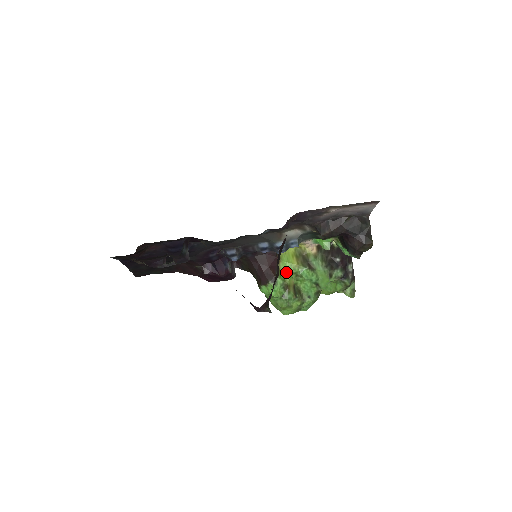
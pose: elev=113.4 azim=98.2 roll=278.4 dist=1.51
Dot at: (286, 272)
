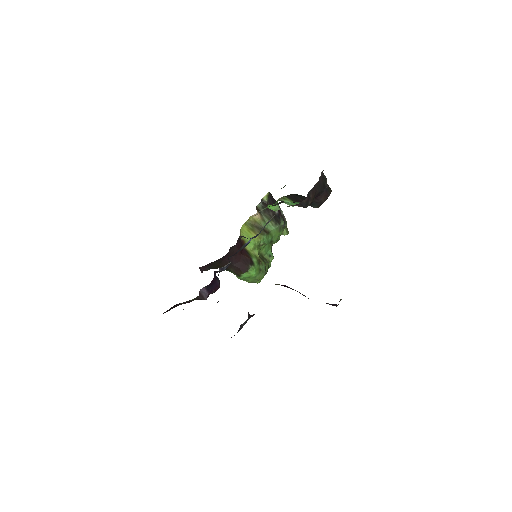
Dot at: (253, 249)
